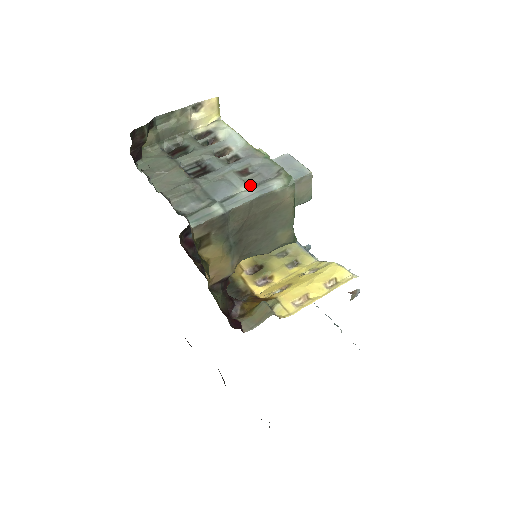
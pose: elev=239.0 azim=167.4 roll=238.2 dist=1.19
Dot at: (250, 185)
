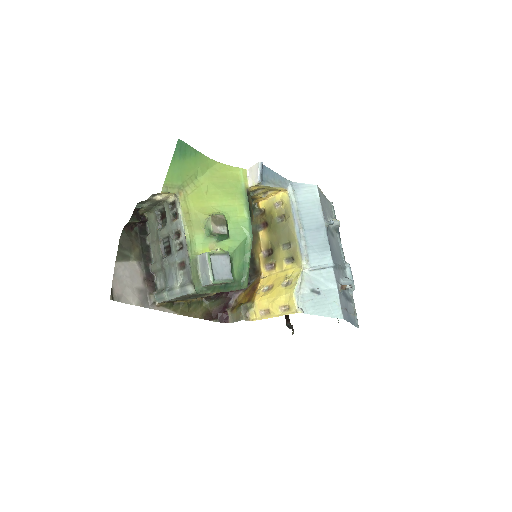
Dot at: (182, 280)
